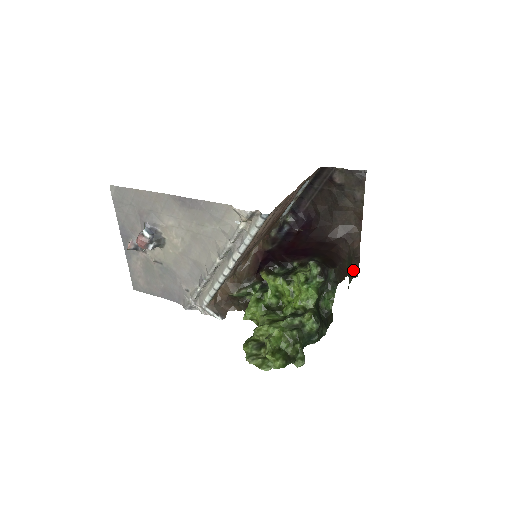
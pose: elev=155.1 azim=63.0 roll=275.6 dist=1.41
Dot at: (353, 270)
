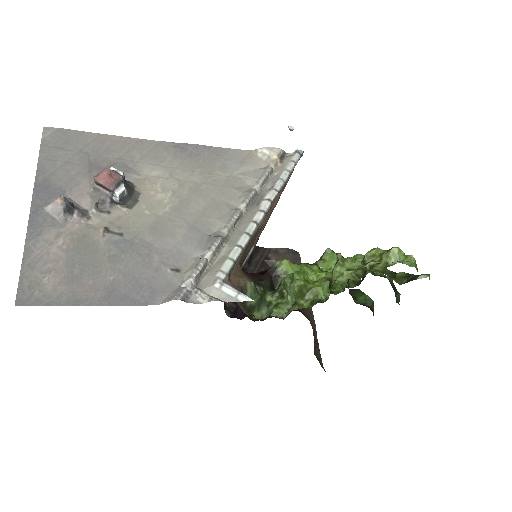
Dot at: occluded
